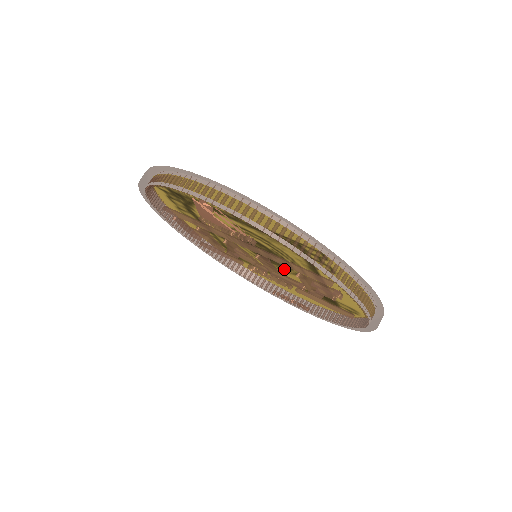
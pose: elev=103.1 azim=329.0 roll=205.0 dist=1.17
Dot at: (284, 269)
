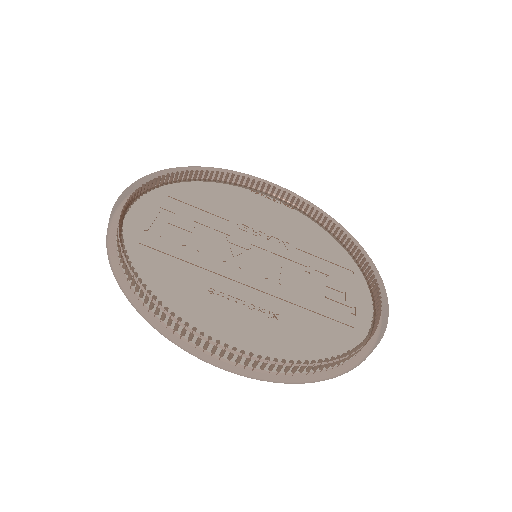
Dot at: occluded
